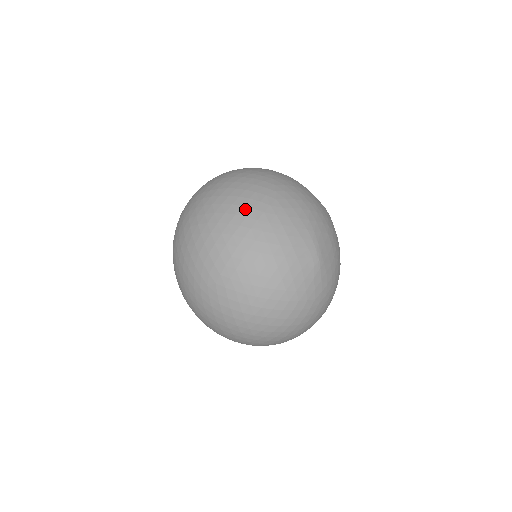
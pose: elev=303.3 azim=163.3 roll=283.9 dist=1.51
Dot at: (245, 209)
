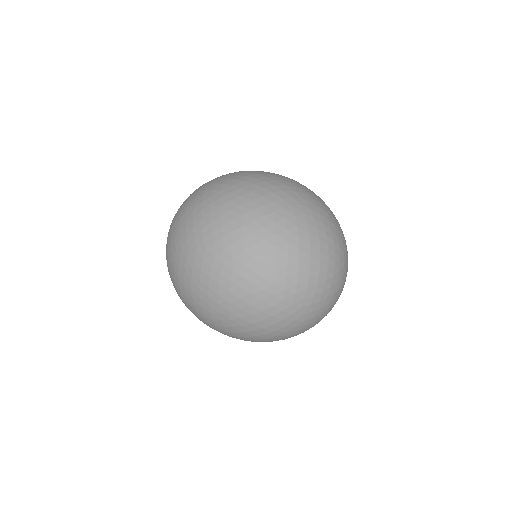
Dot at: occluded
